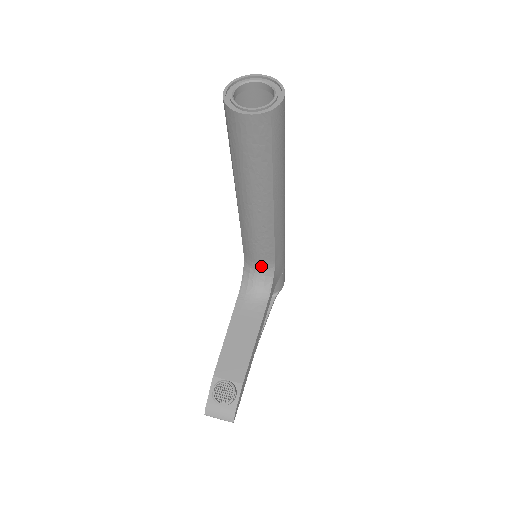
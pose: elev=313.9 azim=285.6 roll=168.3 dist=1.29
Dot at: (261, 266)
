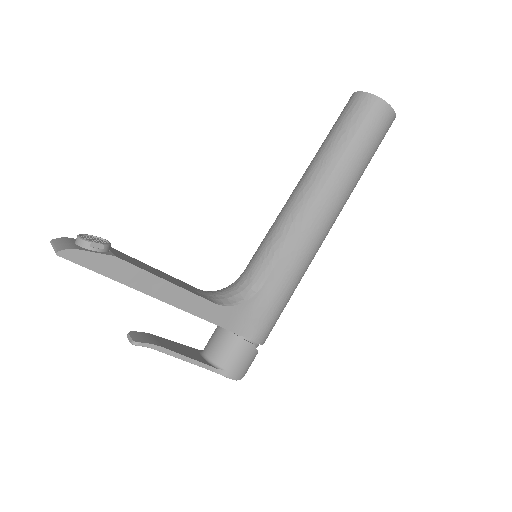
Dot at: (247, 280)
